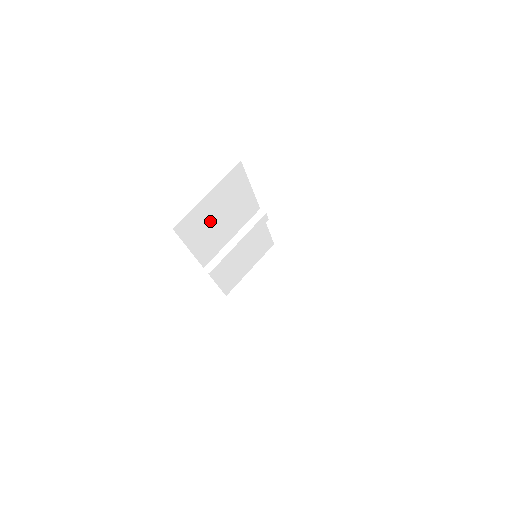
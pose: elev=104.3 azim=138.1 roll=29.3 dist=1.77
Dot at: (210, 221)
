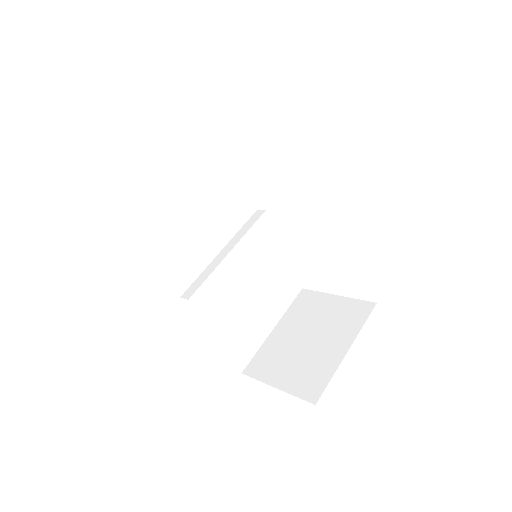
Dot at: (169, 203)
